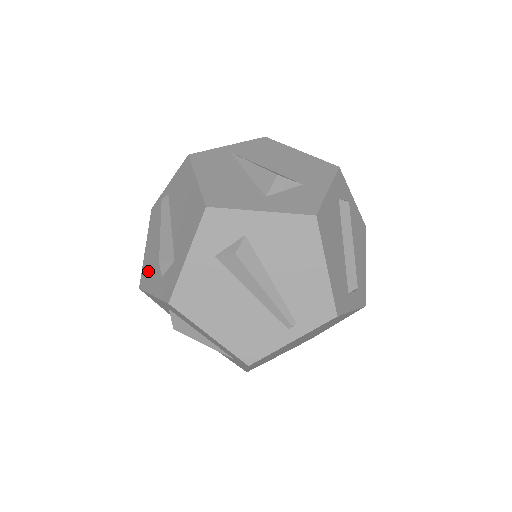
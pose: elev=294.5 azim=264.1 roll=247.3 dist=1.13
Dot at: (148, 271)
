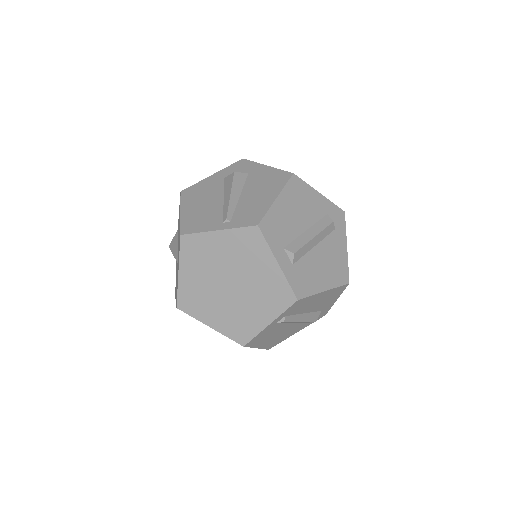
Dot at: occluded
